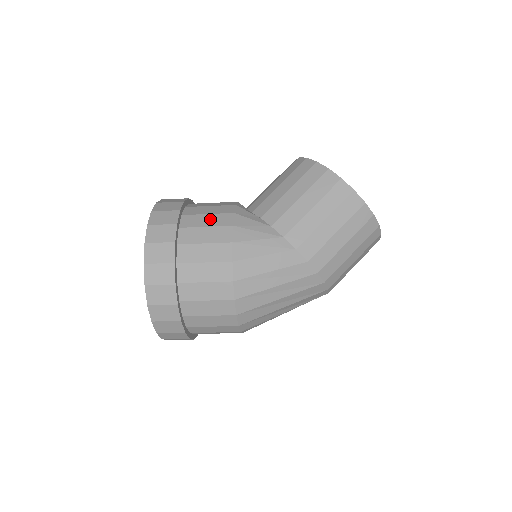
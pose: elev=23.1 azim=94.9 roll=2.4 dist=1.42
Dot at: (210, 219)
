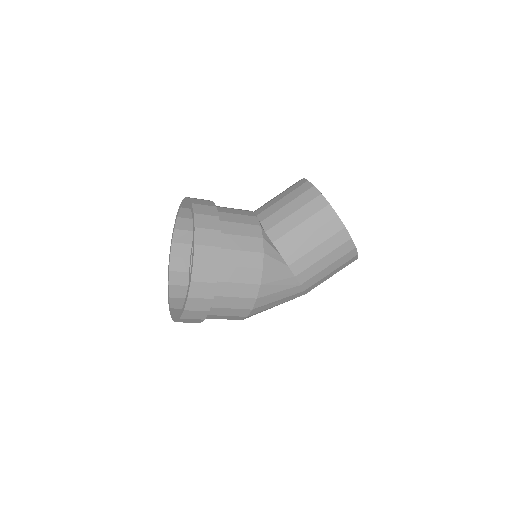
Dot at: (244, 258)
